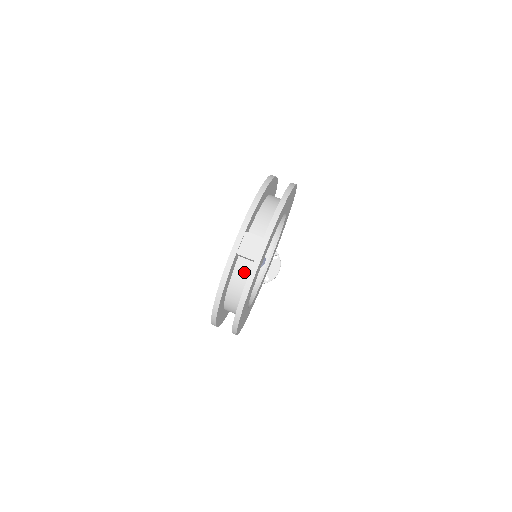
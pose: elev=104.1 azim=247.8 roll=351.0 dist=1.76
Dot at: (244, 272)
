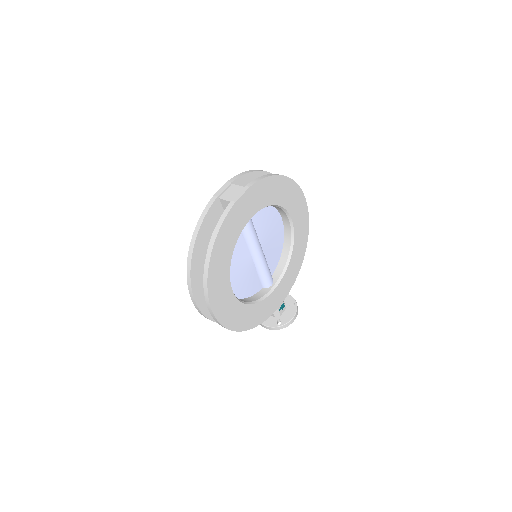
Dot at: occluded
